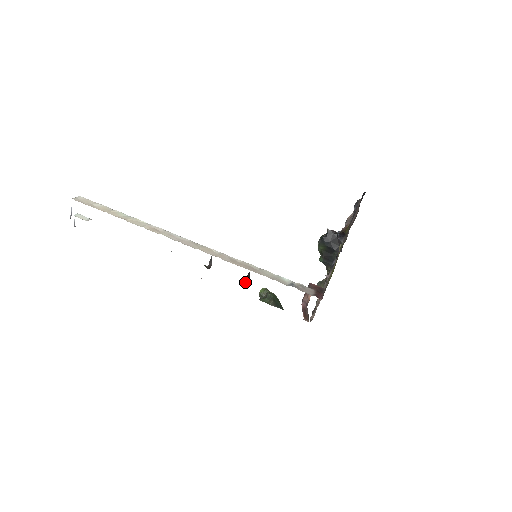
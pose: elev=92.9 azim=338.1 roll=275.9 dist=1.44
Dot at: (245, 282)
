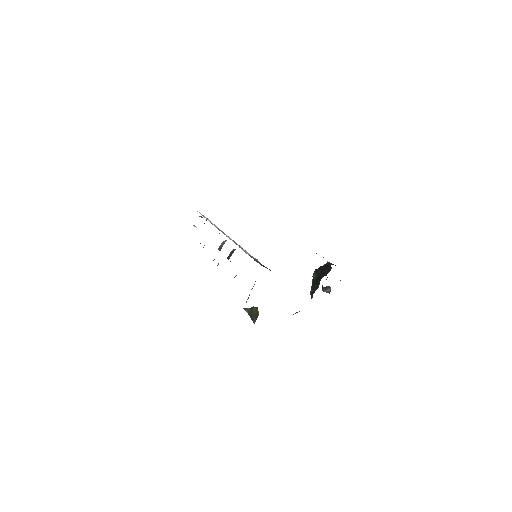
Dot at: (230, 261)
